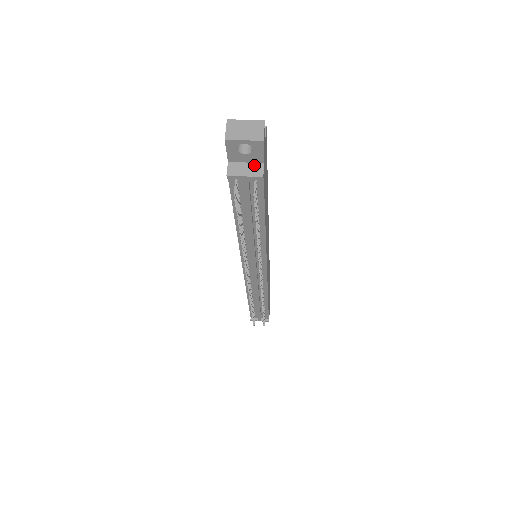
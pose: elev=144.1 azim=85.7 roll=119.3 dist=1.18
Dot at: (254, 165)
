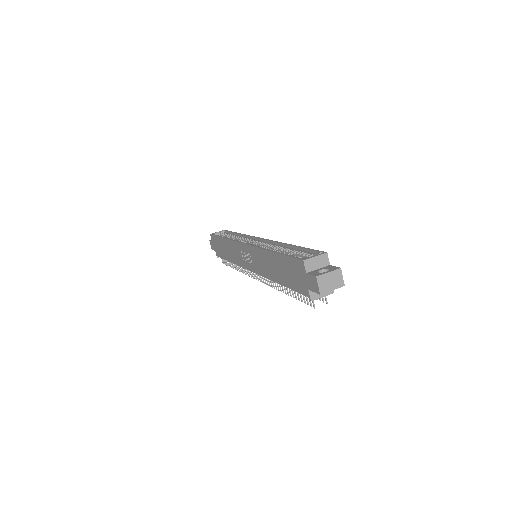
Dot at: occluded
